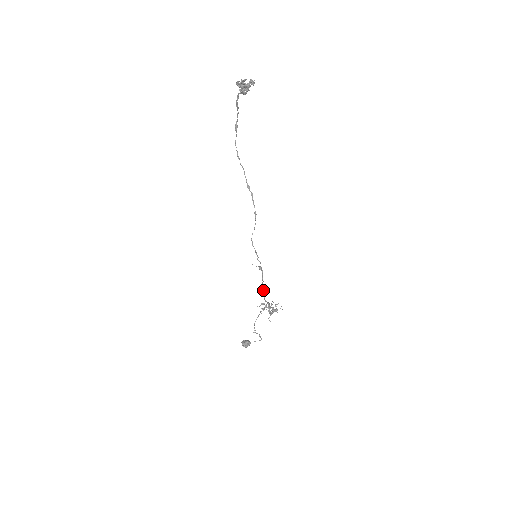
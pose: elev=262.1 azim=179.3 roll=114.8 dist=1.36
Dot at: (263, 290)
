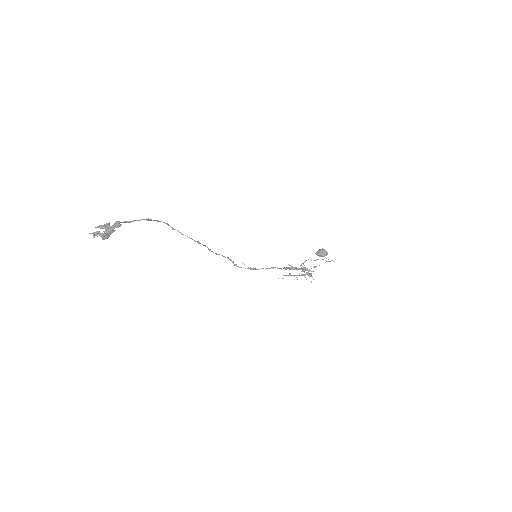
Dot at: (279, 268)
